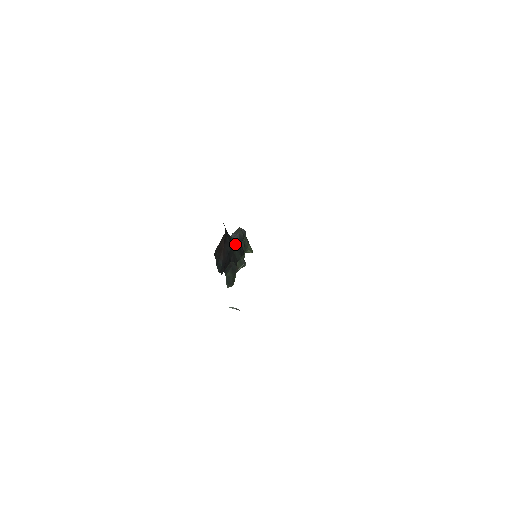
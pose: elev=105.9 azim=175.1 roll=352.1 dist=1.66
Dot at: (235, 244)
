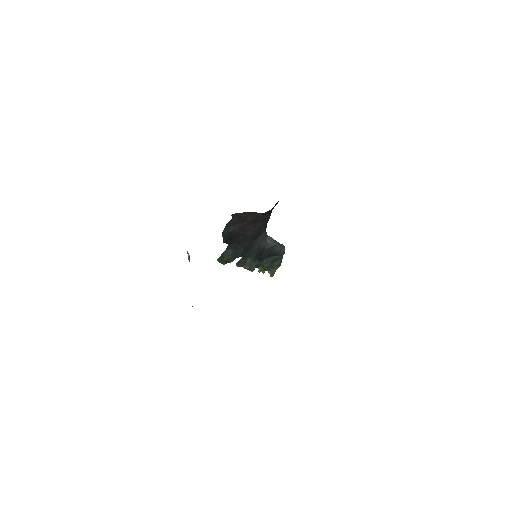
Dot at: (262, 243)
